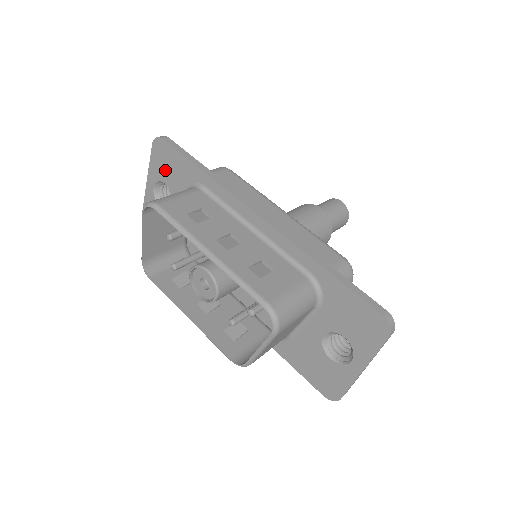
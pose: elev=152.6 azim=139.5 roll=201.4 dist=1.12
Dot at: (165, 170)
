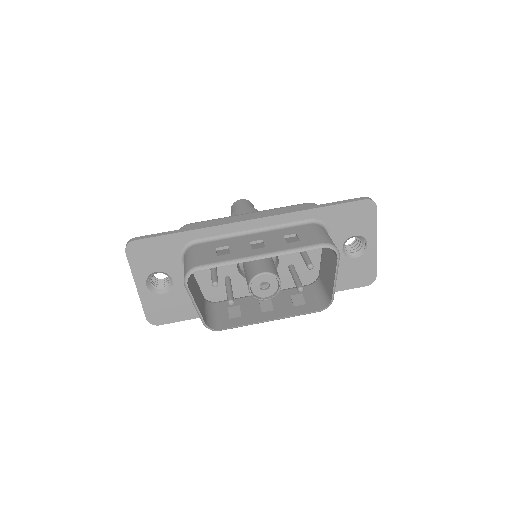
Dot at: (151, 261)
